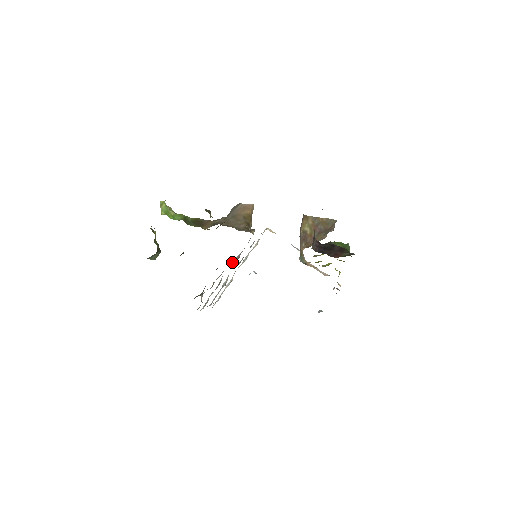
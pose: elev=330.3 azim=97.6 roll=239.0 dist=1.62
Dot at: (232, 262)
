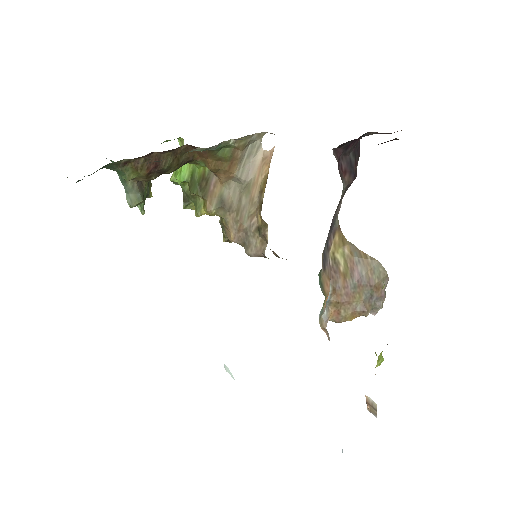
Dot at: occluded
